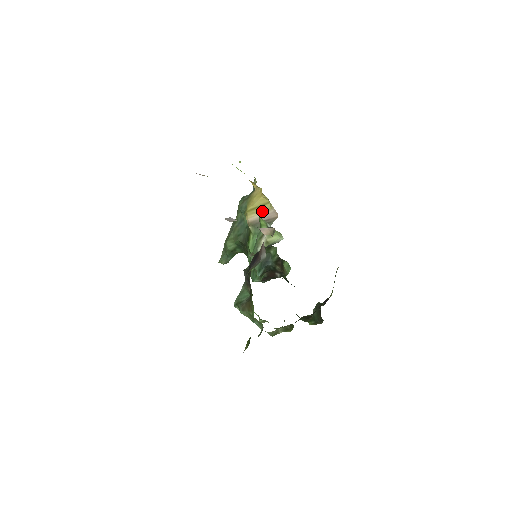
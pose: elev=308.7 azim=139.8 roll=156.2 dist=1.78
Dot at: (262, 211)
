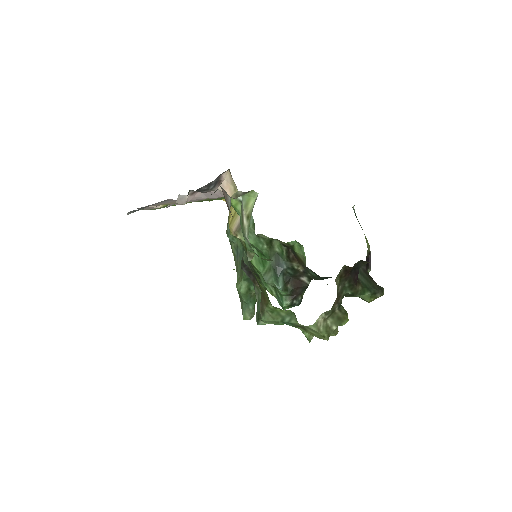
Dot at: occluded
